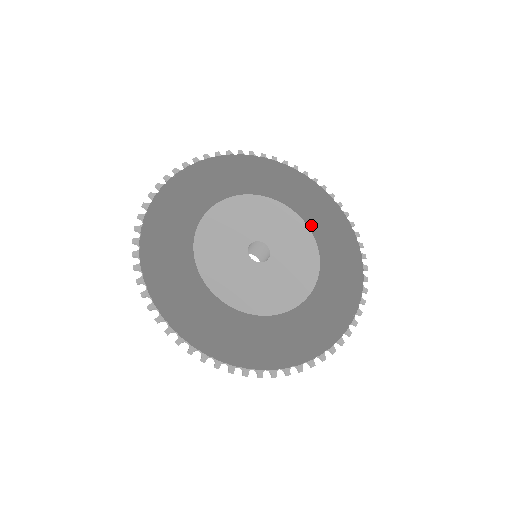
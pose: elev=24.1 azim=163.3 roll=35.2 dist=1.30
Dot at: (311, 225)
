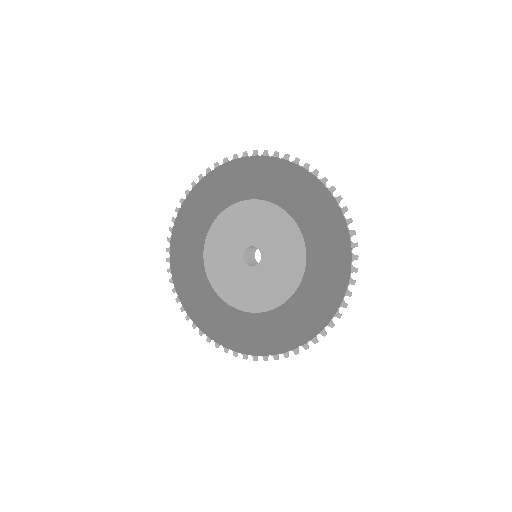
Dot at: (276, 197)
